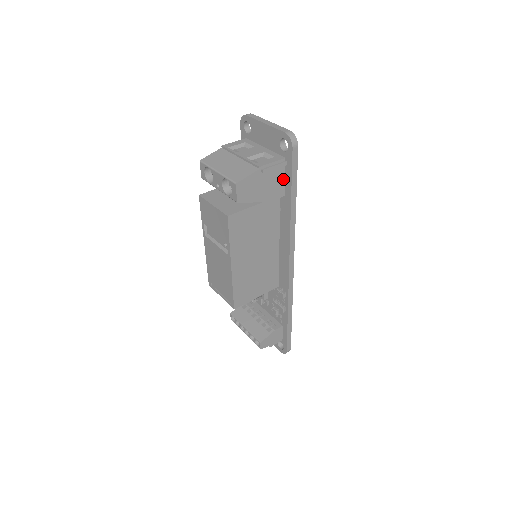
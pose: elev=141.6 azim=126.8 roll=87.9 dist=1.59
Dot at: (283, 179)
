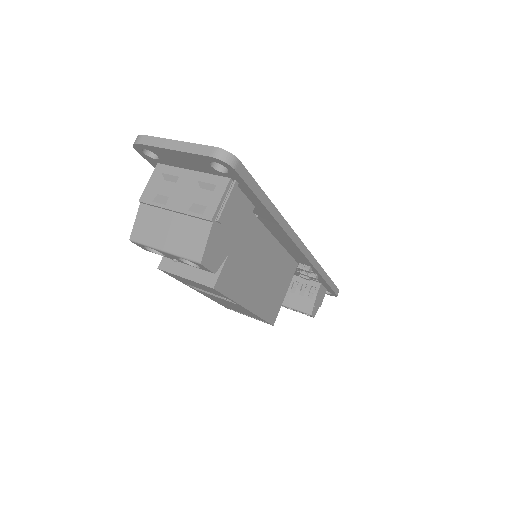
Dot at: (243, 197)
